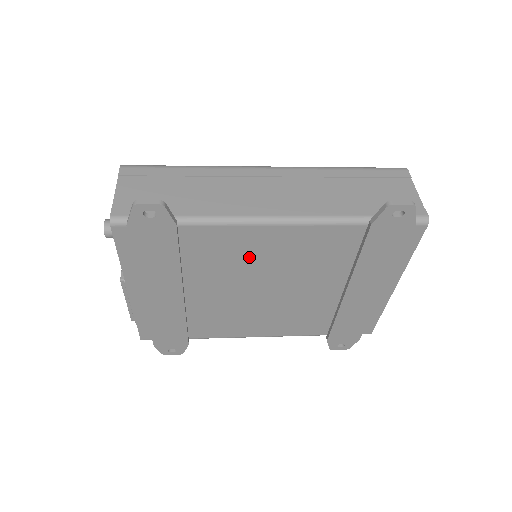
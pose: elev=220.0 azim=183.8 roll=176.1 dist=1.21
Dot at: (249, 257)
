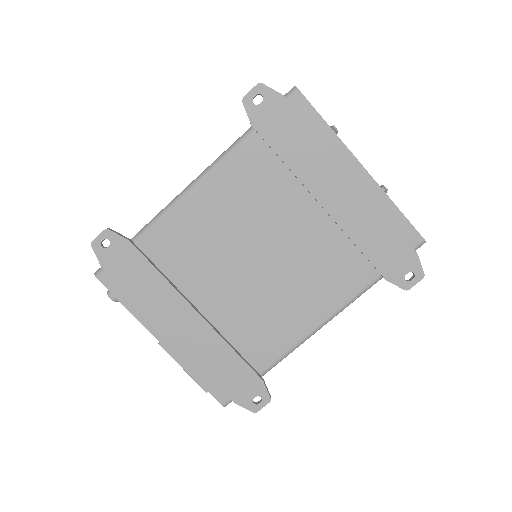
Dot at: (208, 233)
